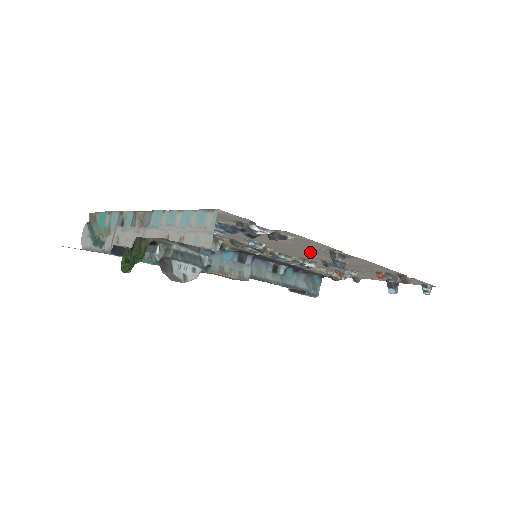
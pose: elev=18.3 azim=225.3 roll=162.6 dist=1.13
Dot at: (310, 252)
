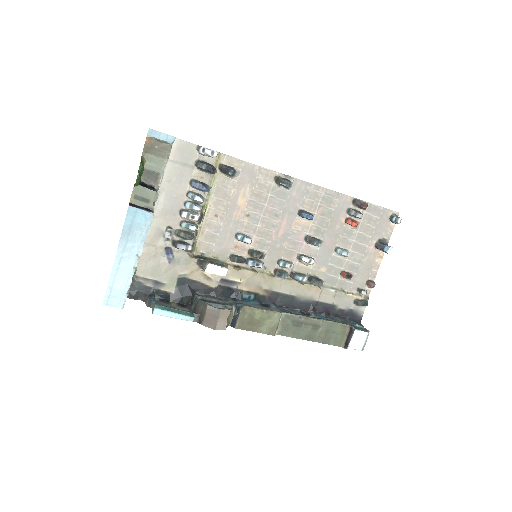
Dot at: (280, 216)
